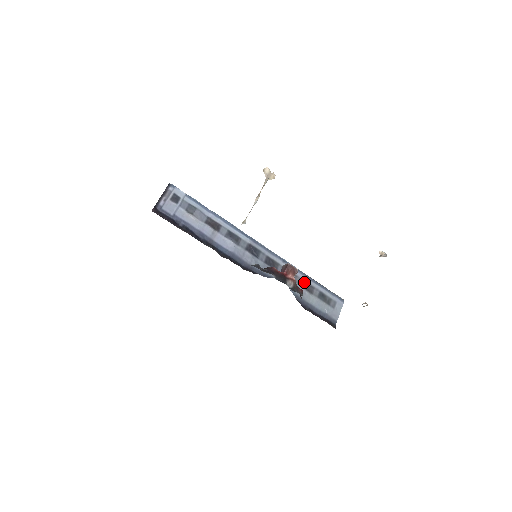
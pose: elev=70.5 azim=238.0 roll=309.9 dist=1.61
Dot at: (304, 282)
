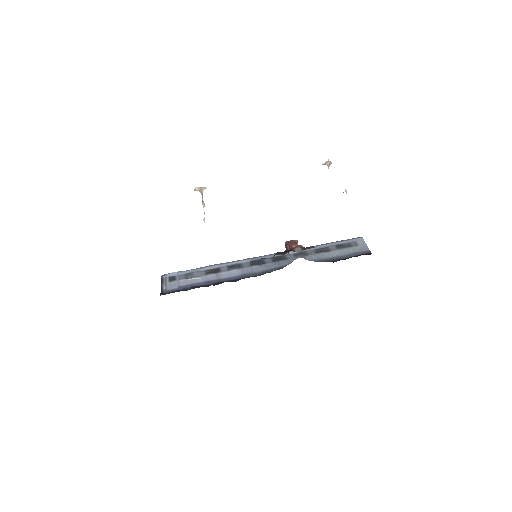
Dot at: (316, 250)
